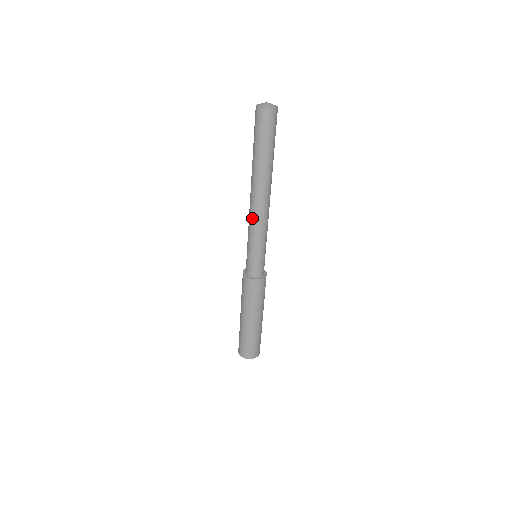
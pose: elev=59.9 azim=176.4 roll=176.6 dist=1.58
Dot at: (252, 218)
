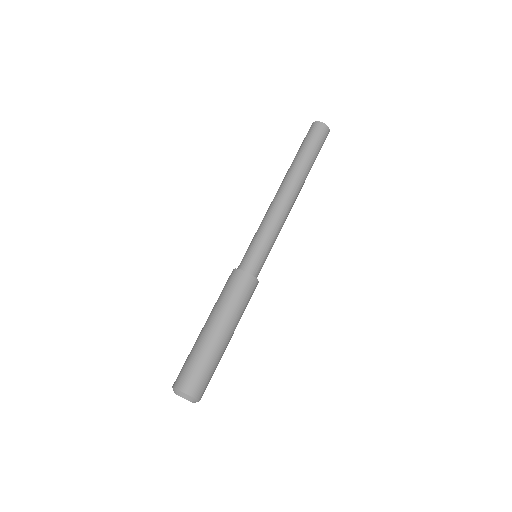
Dot at: (268, 208)
